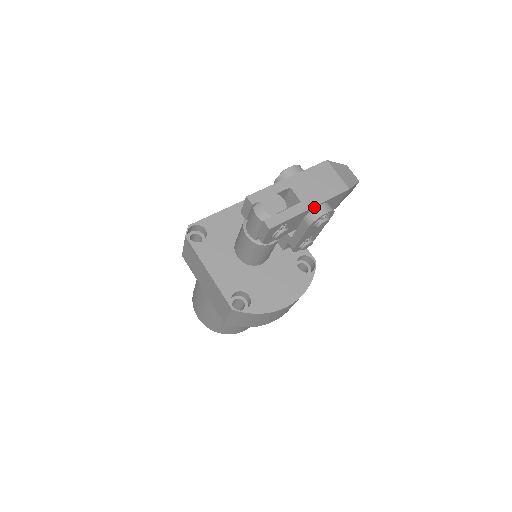
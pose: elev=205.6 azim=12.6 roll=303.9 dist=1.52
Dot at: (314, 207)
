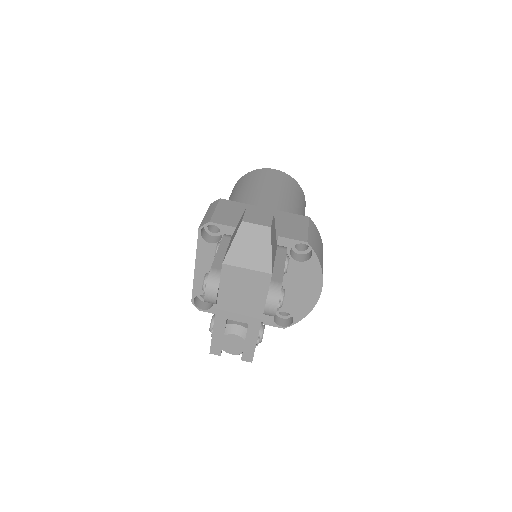
Dot at: (262, 316)
